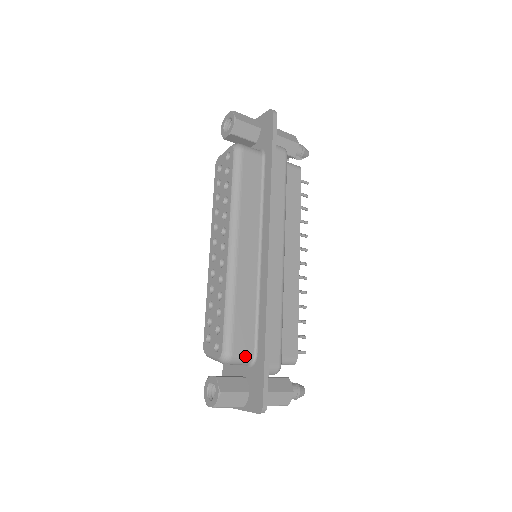
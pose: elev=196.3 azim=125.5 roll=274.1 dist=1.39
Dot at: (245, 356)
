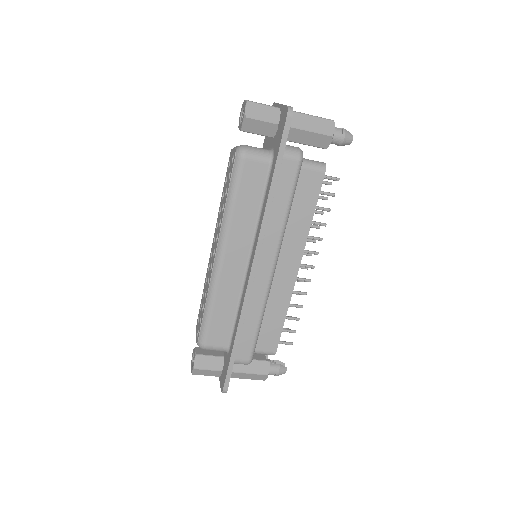
Dot at: (218, 348)
